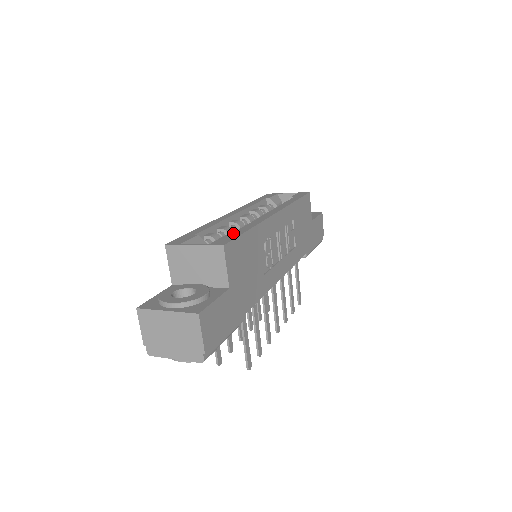
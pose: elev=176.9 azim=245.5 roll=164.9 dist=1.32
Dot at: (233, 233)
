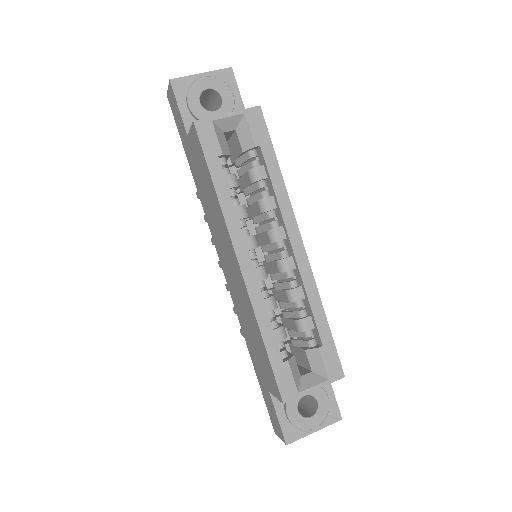
Dot at: (323, 340)
